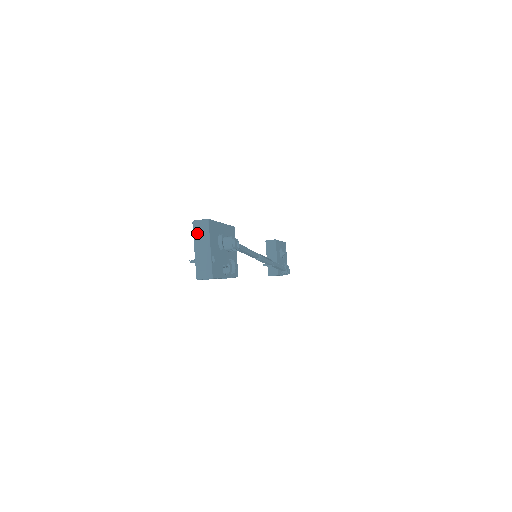
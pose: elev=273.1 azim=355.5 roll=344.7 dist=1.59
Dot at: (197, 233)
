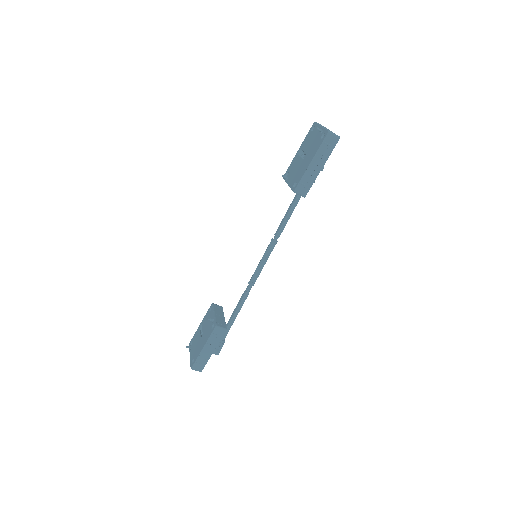
Dot at: occluded
